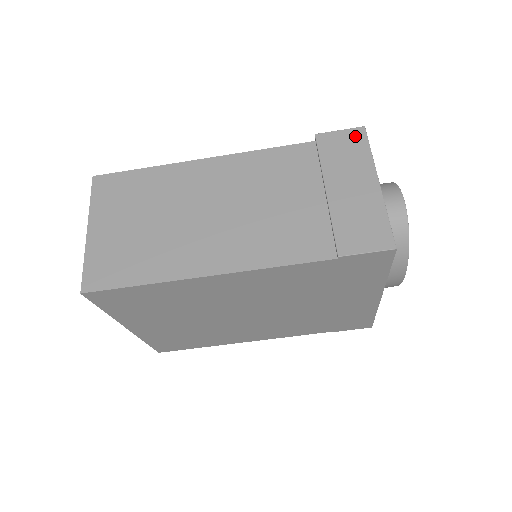
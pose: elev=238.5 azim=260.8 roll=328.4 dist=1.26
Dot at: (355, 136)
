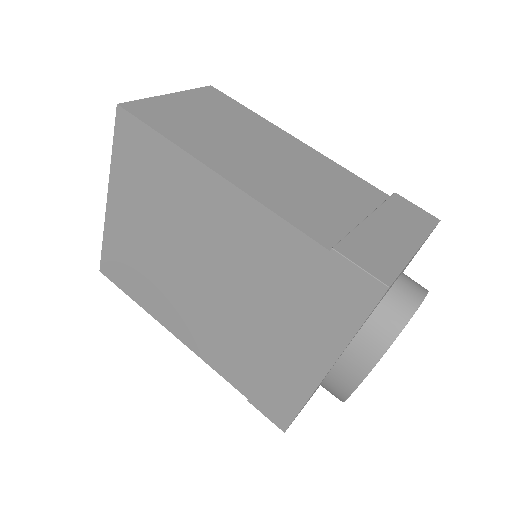
Dot at: (427, 217)
